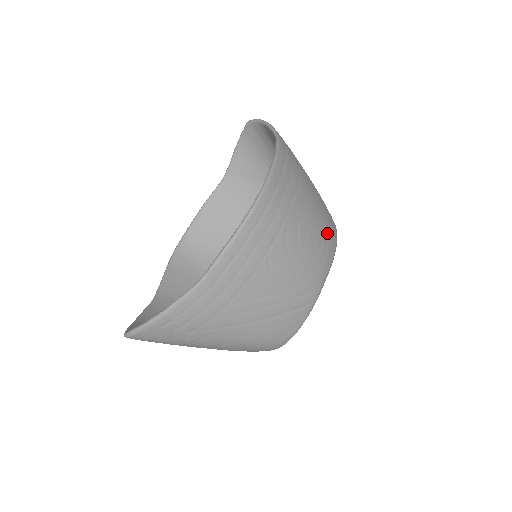
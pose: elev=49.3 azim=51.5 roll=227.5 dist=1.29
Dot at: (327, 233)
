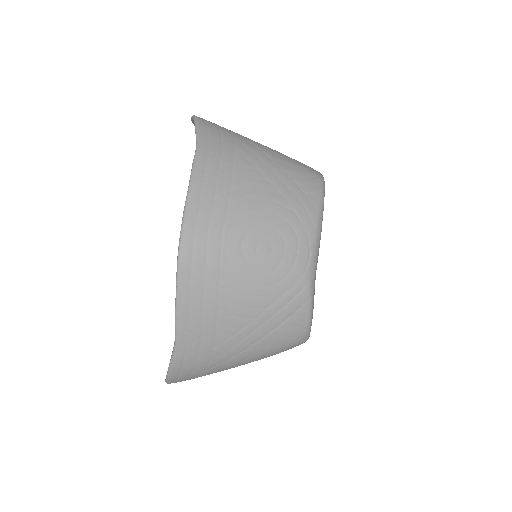
Dot at: (293, 222)
